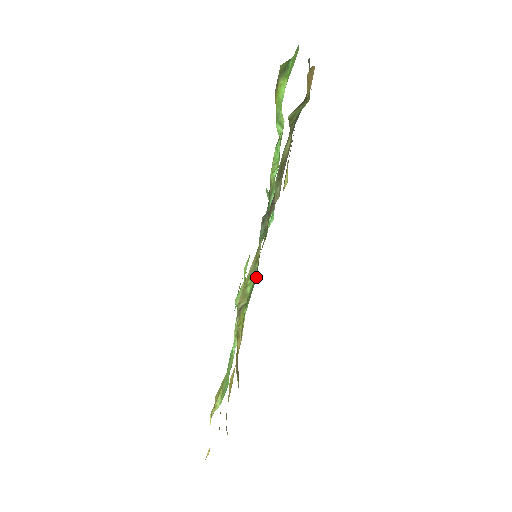
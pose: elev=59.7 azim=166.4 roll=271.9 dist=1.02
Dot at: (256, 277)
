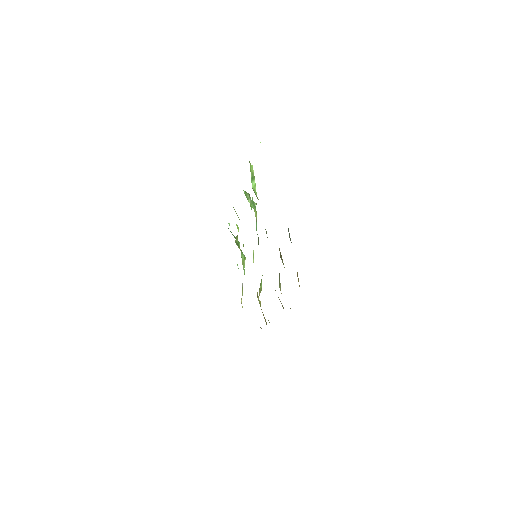
Dot at: occluded
